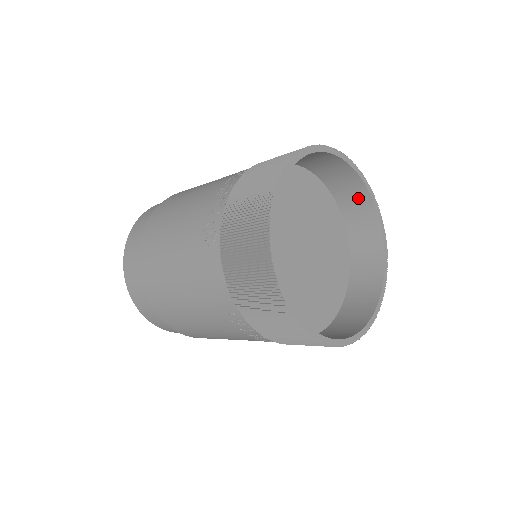
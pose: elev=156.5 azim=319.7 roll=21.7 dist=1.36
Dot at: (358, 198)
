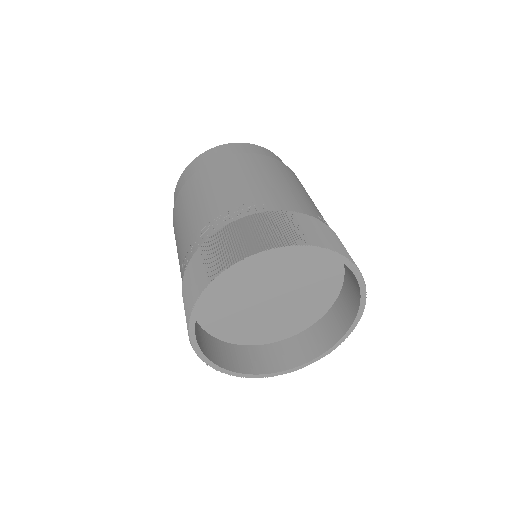
Dot at: occluded
